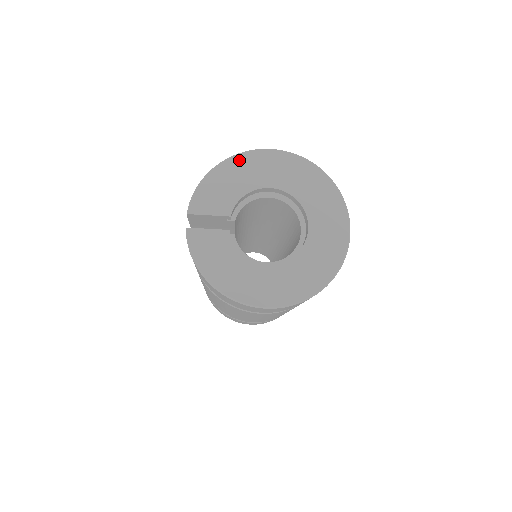
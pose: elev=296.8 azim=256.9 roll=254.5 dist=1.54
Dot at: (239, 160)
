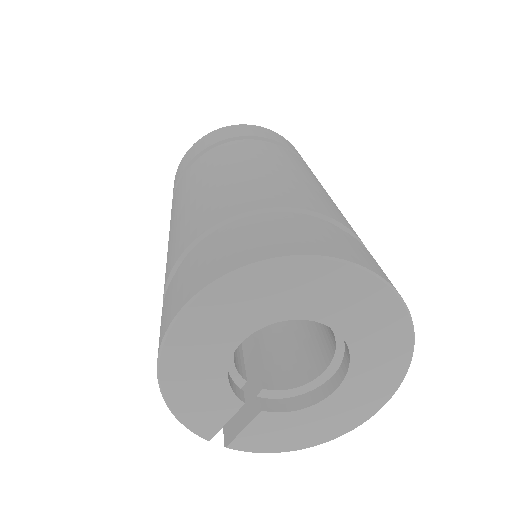
Dot at: (170, 363)
